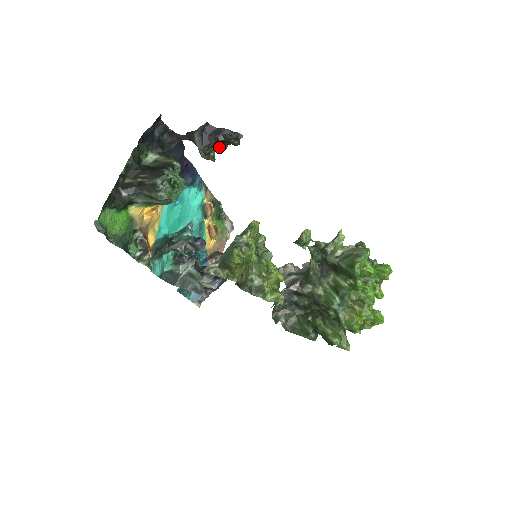
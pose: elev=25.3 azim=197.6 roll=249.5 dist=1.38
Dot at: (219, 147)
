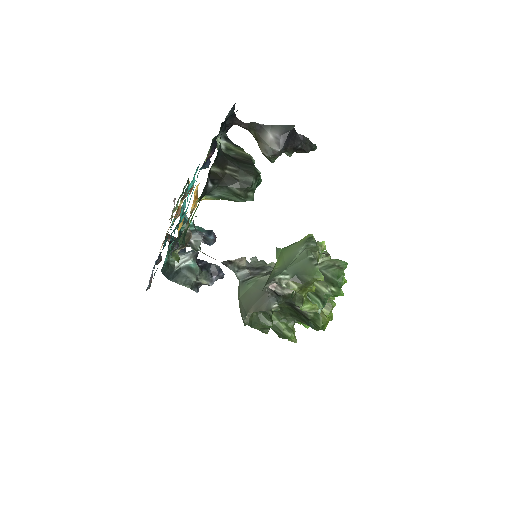
Dot at: (292, 152)
